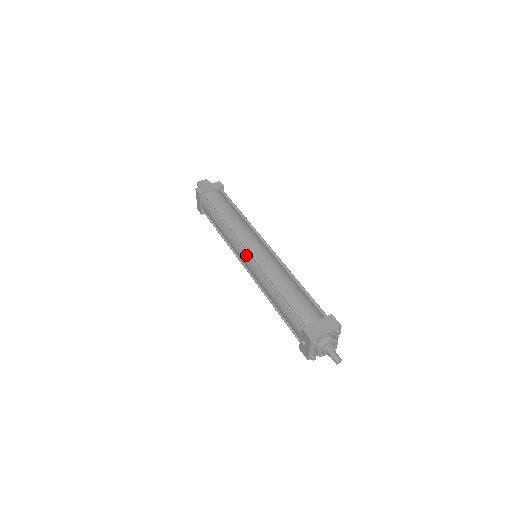
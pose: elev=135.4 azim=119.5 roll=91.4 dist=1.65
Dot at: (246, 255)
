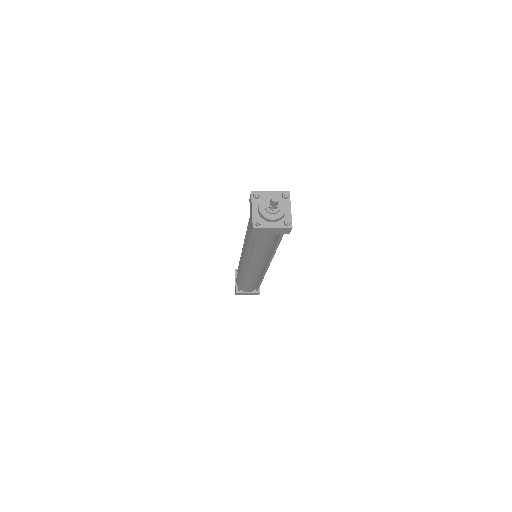
Dot at: occluded
